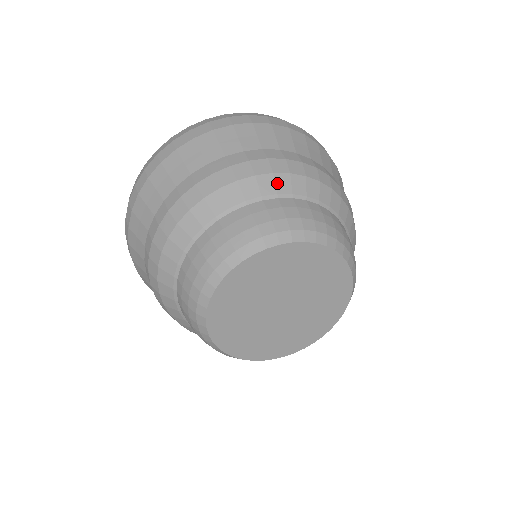
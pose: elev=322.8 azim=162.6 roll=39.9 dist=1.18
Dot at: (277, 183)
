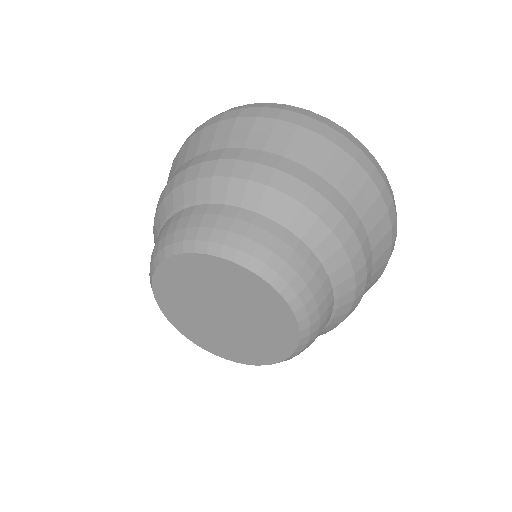
Dot at: (299, 216)
